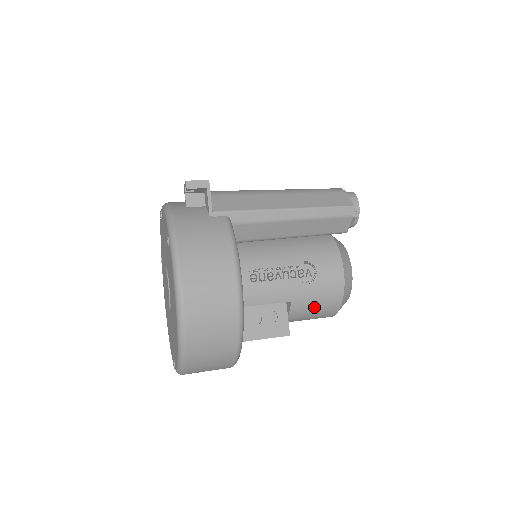
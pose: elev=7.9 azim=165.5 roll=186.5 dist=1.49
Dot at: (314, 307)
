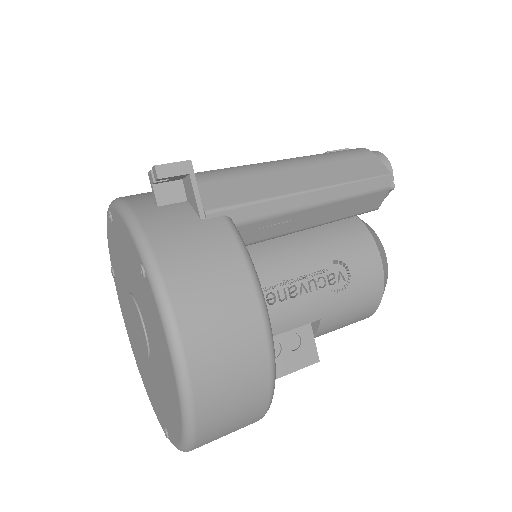
Dot at: (347, 318)
